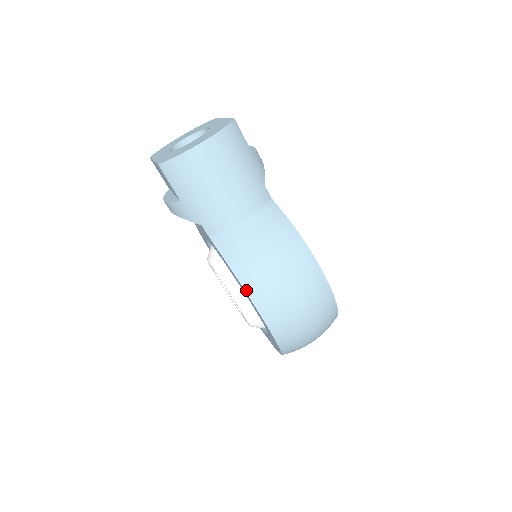
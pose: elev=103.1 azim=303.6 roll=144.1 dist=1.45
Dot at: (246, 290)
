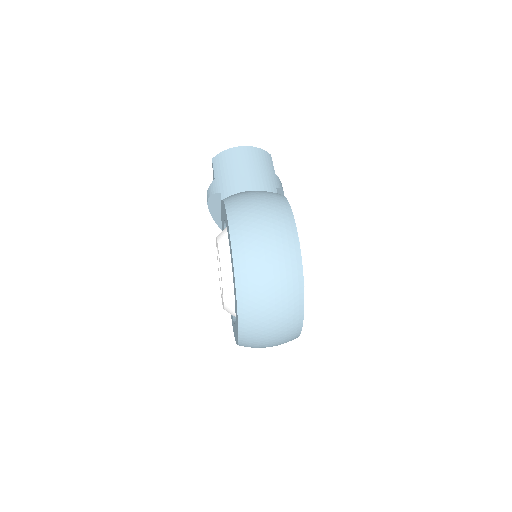
Dot at: (226, 207)
